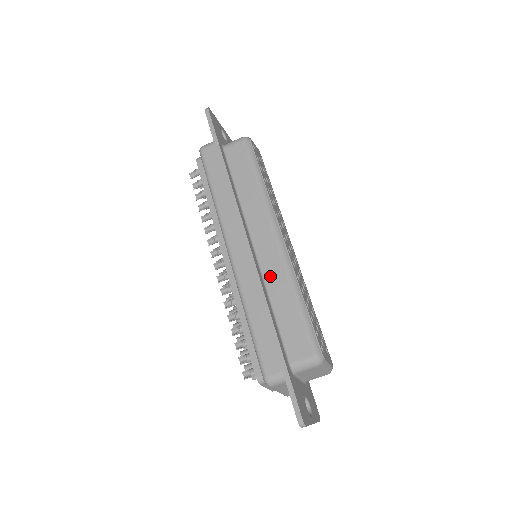
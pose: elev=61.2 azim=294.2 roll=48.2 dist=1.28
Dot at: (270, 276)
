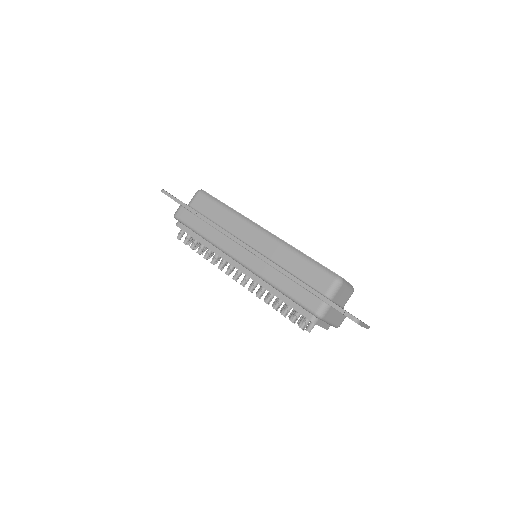
Dot at: (274, 256)
